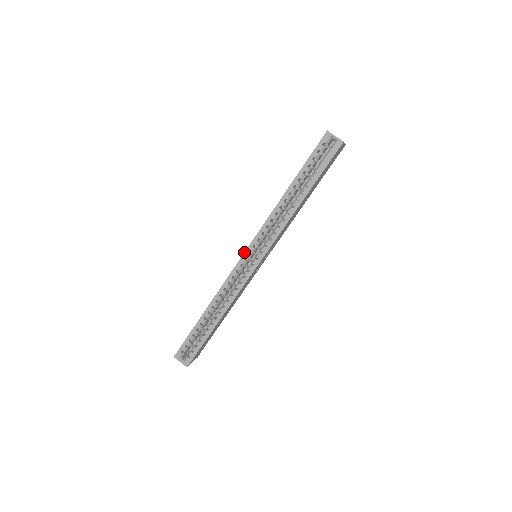
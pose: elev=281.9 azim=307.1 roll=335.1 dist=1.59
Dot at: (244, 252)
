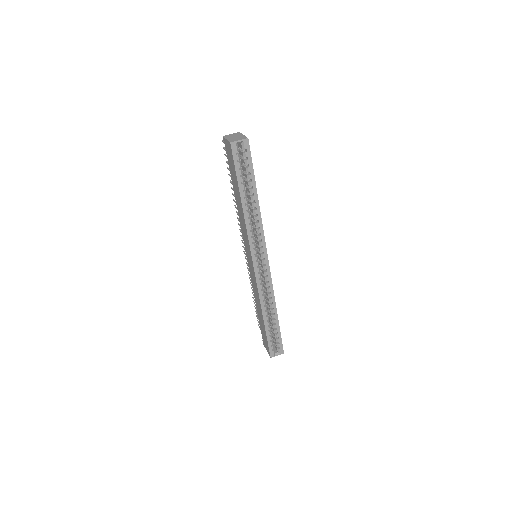
Dot at: (253, 265)
